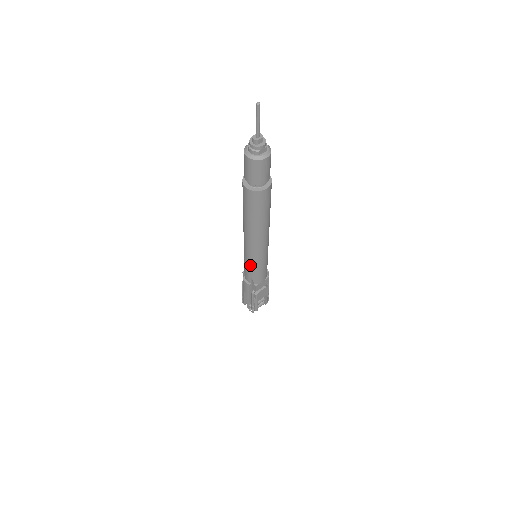
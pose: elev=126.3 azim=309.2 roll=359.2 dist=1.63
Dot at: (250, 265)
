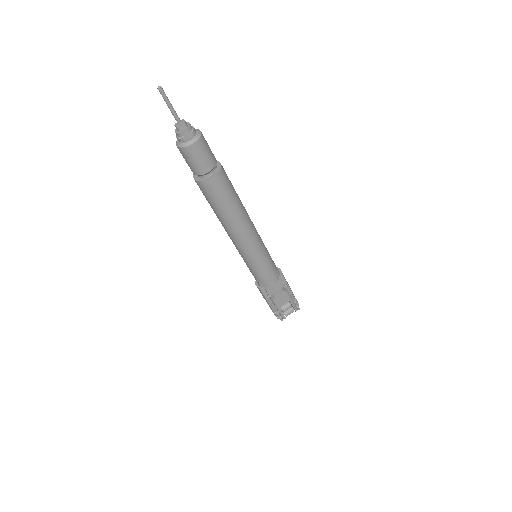
Dot at: (248, 266)
